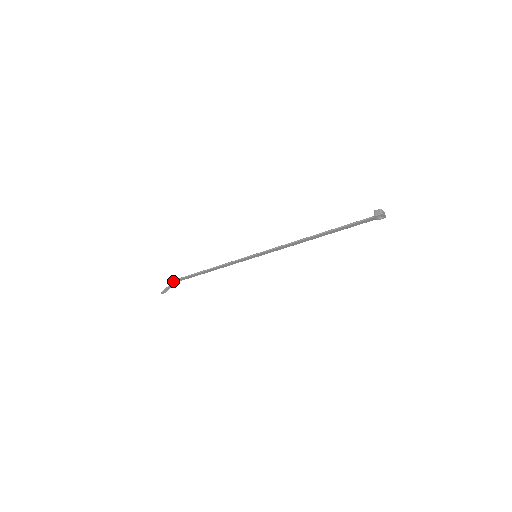
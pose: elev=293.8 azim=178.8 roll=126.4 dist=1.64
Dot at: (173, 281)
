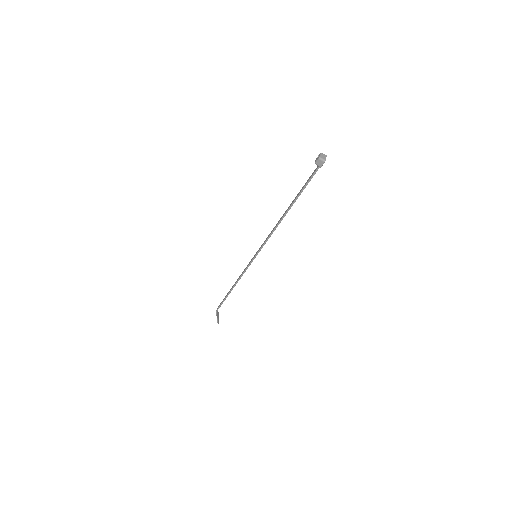
Dot at: (216, 313)
